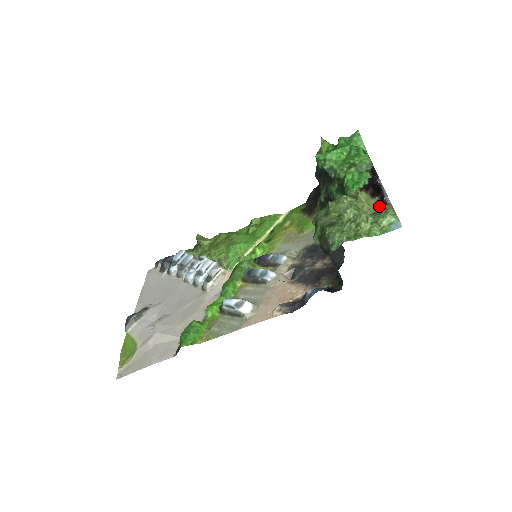
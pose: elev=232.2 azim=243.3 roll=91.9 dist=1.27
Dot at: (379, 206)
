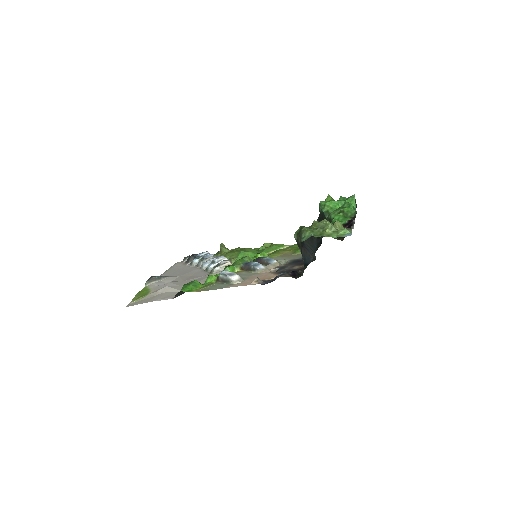
Dot at: occluded
